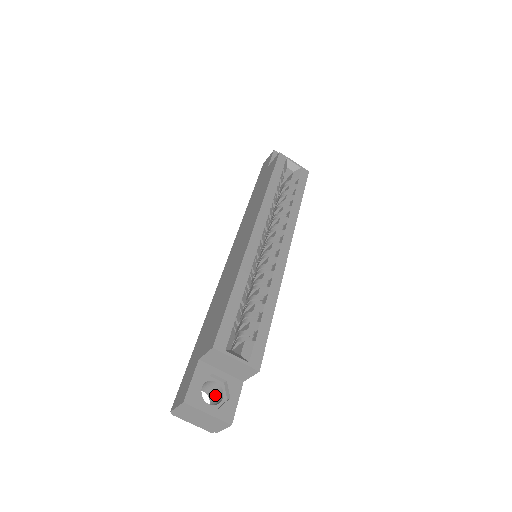
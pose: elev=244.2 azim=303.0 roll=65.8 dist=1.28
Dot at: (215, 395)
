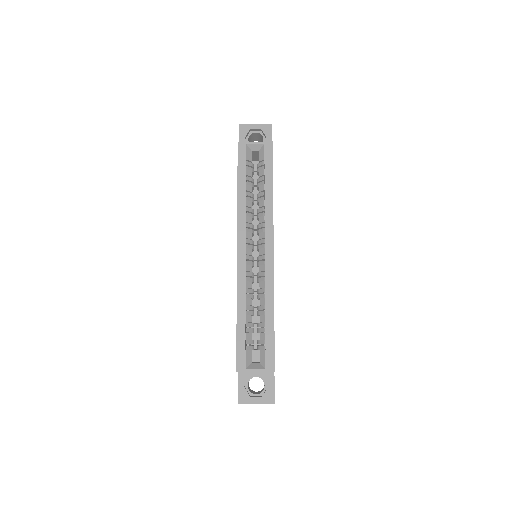
Dot at: occluded
